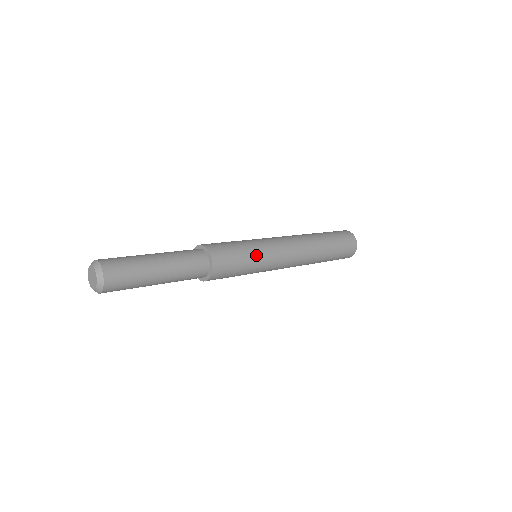
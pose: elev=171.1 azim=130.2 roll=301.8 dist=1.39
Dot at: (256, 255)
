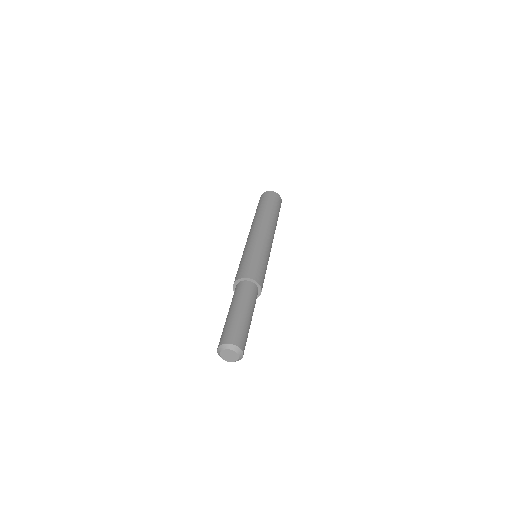
Dot at: occluded
